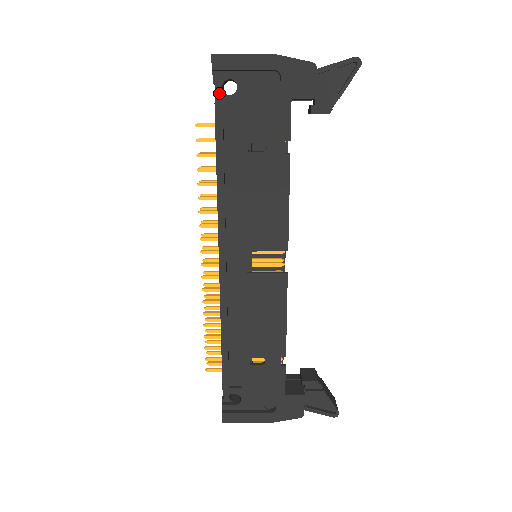
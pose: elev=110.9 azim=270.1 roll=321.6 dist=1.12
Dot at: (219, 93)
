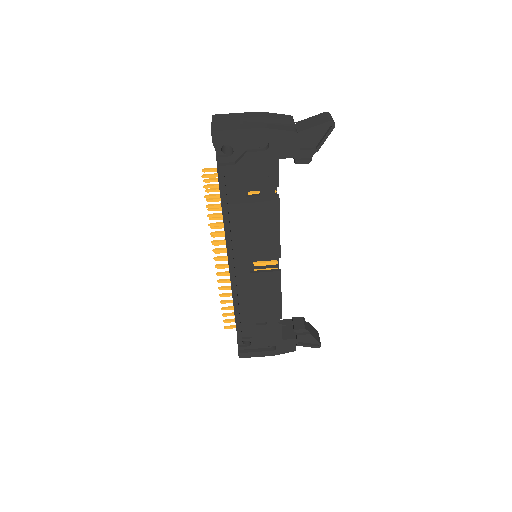
Dot at: (219, 154)
